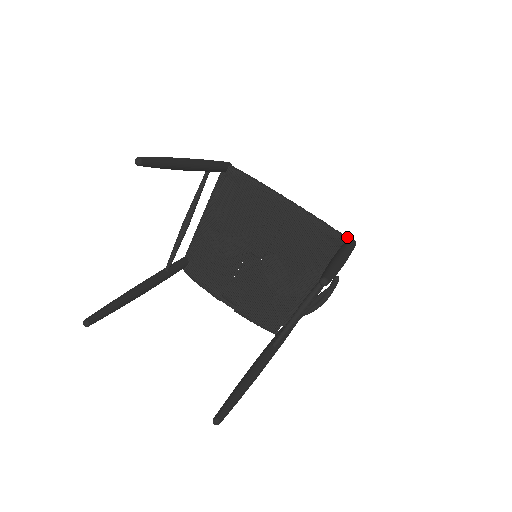
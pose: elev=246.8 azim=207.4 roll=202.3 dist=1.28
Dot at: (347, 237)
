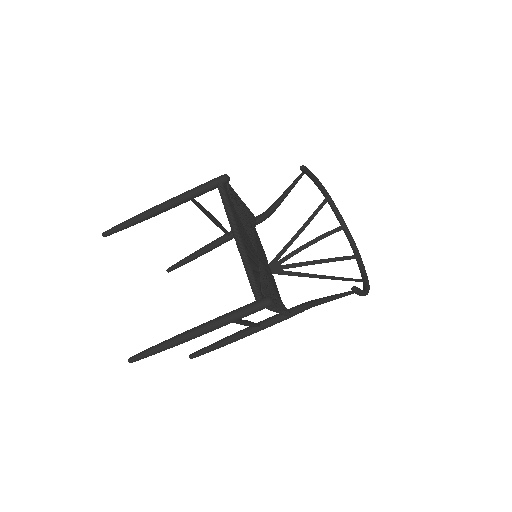
Dot at: (258, 297)
